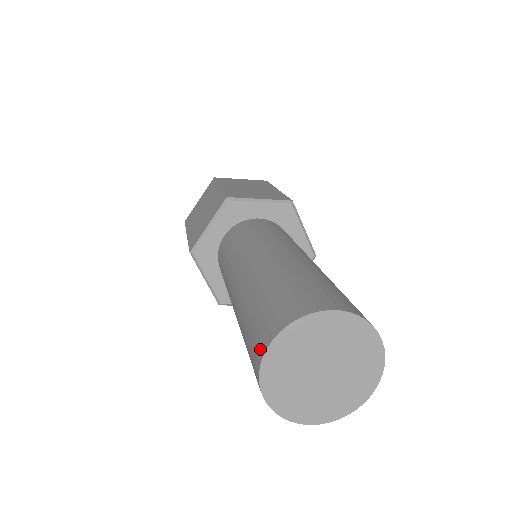
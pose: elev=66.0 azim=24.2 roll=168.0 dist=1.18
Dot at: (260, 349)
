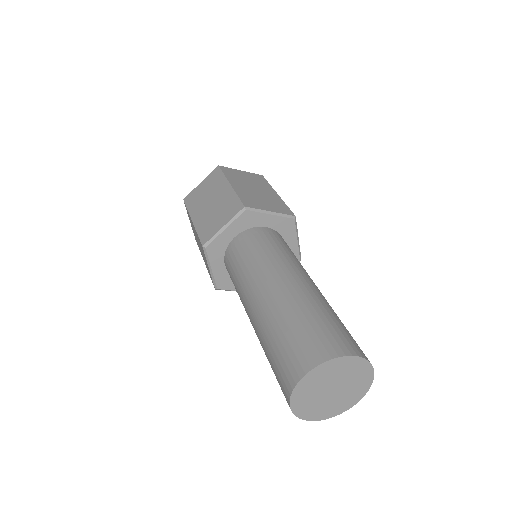
Dot at: occluded
